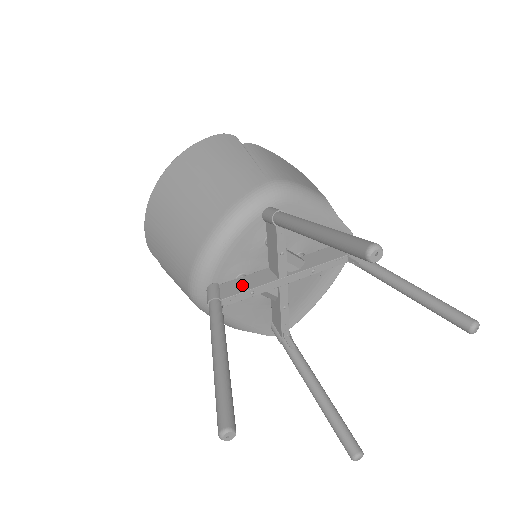
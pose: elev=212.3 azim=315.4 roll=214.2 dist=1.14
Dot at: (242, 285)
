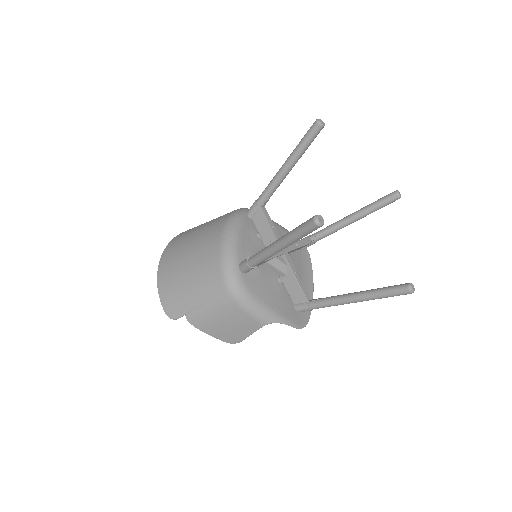
Dot at: occluded
